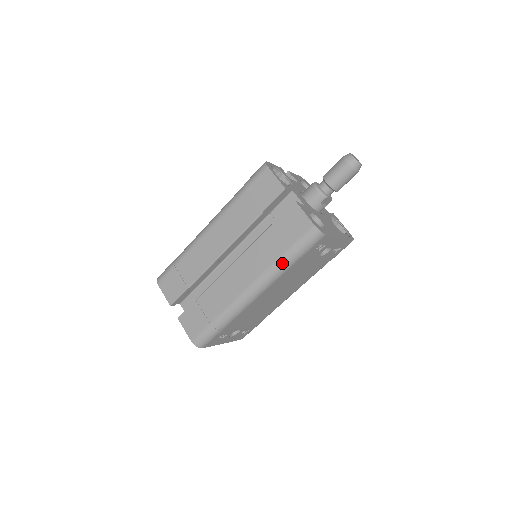
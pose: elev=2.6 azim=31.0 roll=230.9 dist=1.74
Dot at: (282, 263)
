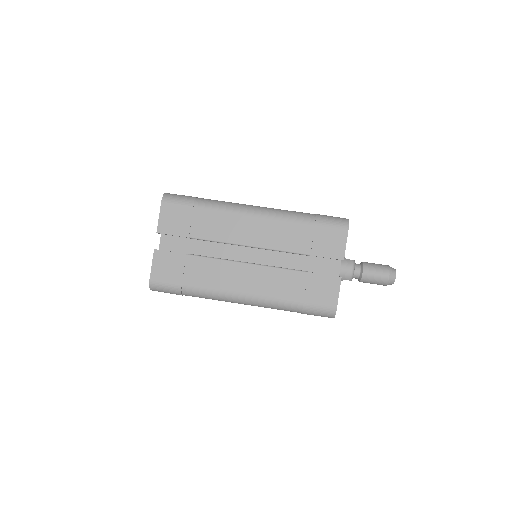
Dot at: (286, 306)
